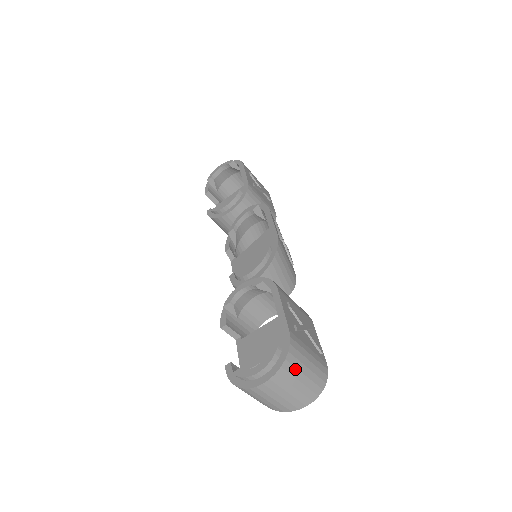
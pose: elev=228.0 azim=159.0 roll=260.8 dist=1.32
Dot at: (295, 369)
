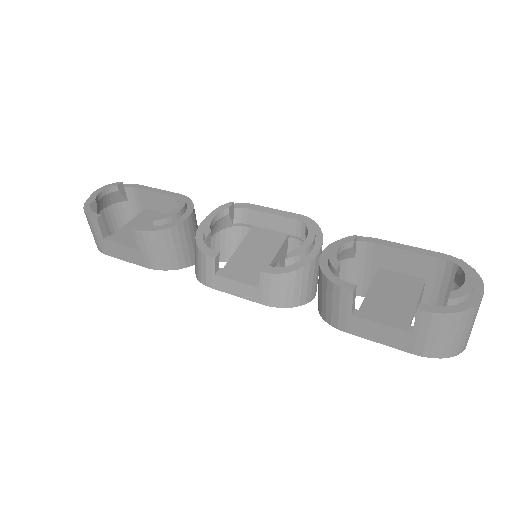
Dot at: occluded
